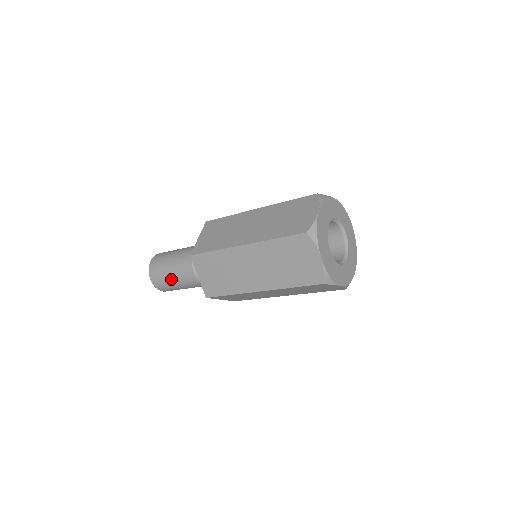
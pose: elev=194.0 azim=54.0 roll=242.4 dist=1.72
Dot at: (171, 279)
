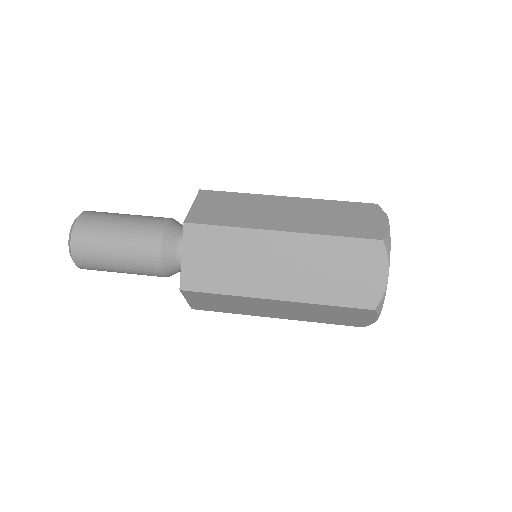
Dot at: (119, 272)
